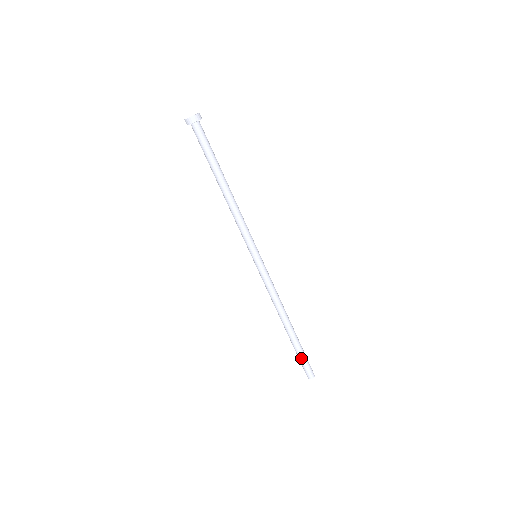
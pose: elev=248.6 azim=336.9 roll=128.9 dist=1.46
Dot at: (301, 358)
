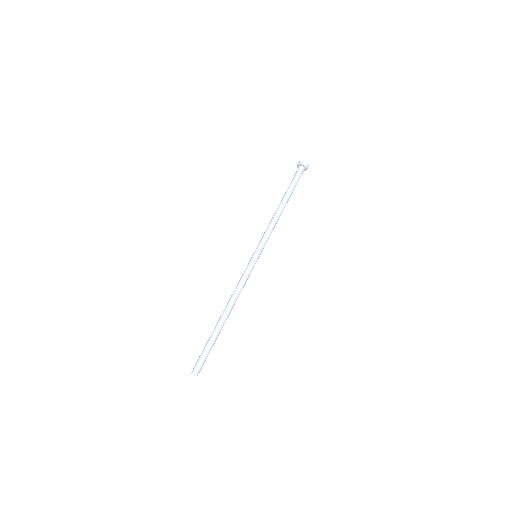
Dot at: (208, 351)
